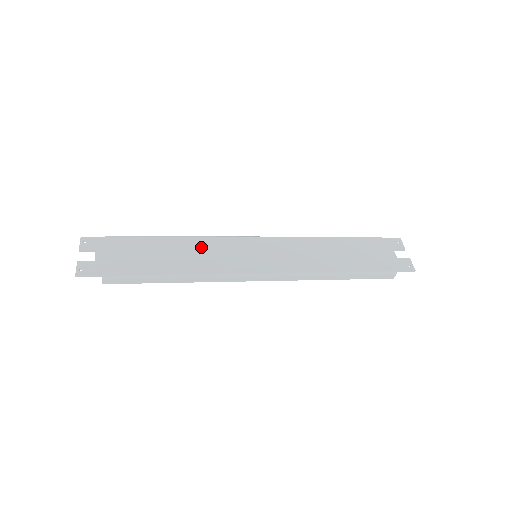
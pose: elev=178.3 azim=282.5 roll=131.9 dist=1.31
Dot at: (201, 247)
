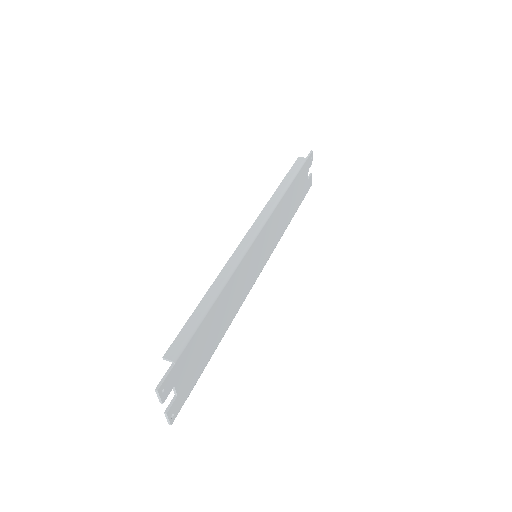
Dot at: (233, 288)
